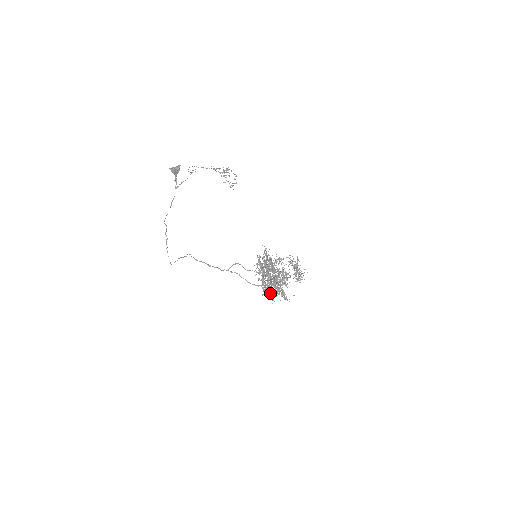
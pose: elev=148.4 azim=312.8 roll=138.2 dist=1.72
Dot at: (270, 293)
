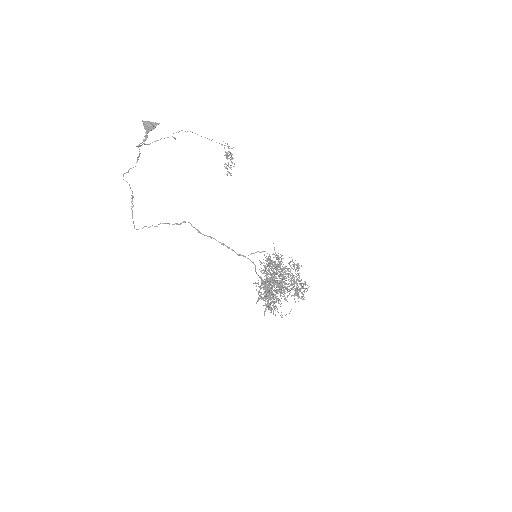
Dot at: occluded
